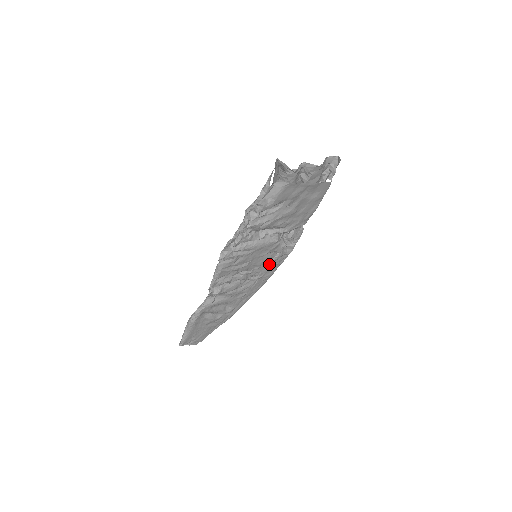
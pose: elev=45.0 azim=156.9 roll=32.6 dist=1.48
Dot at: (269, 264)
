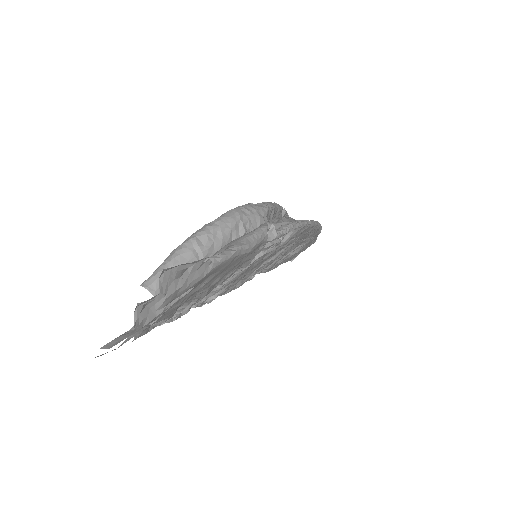
Dot at: (285, 245)
